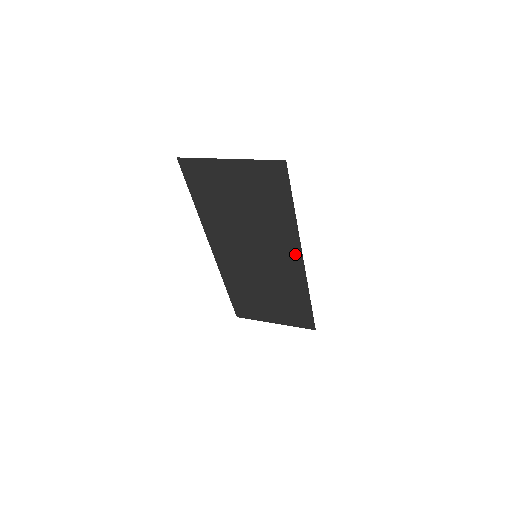
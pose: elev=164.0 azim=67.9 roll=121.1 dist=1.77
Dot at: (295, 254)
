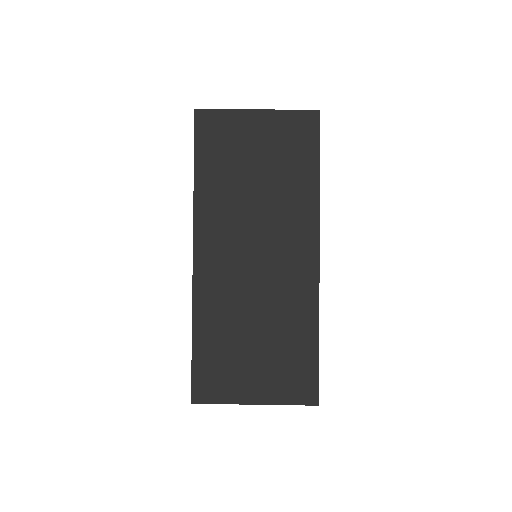
Dot at: (310, 245)
